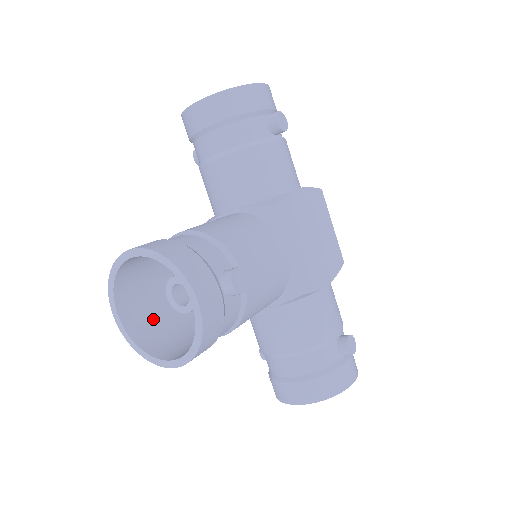
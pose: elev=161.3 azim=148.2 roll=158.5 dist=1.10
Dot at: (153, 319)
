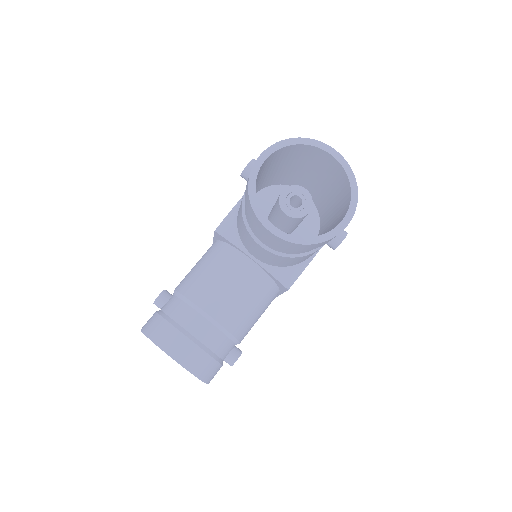
Dot at: occluded
